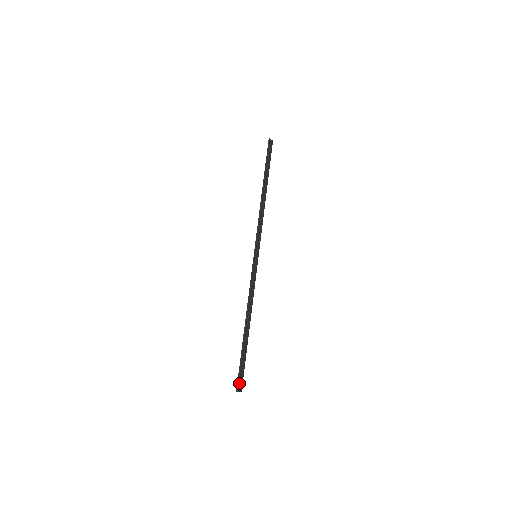
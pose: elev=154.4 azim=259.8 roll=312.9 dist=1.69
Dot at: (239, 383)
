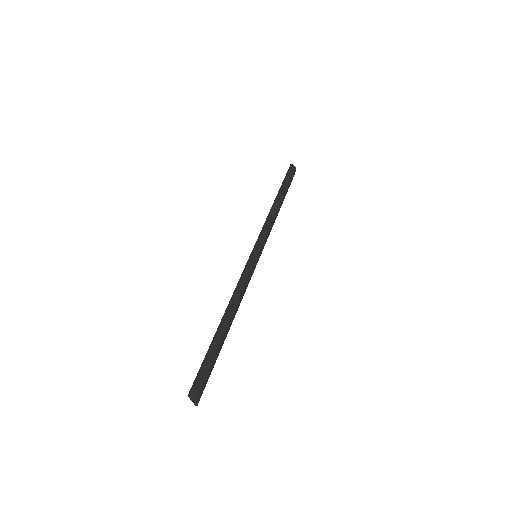
Dot at: (195, 386)
